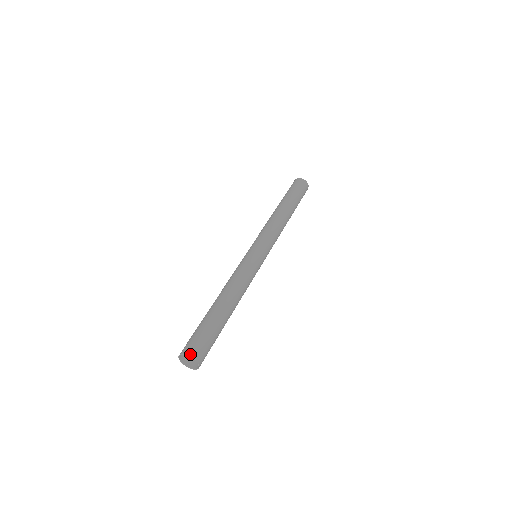
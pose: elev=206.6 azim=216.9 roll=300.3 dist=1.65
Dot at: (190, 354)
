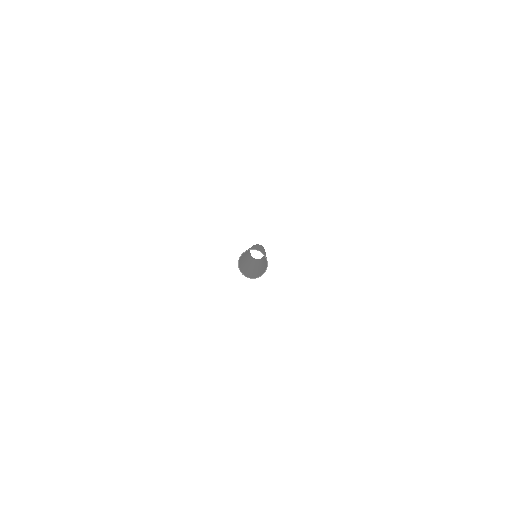
Dot at: occluded
